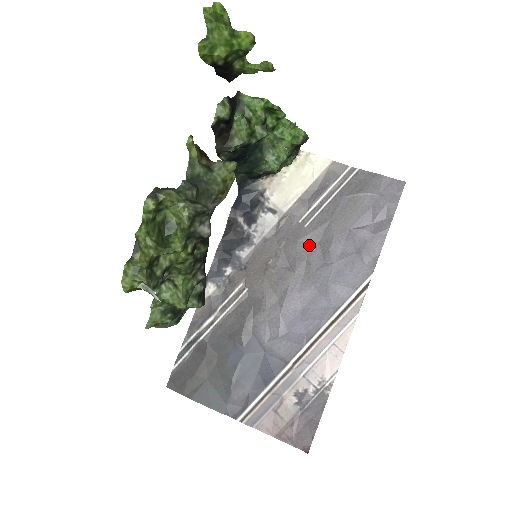
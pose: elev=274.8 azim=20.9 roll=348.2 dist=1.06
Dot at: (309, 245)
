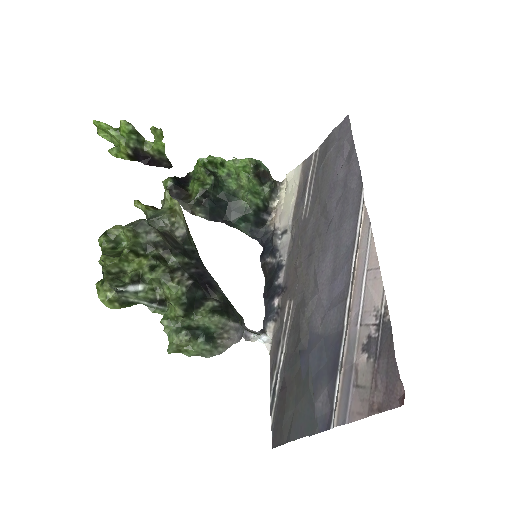
Dot at: (315, 224)
